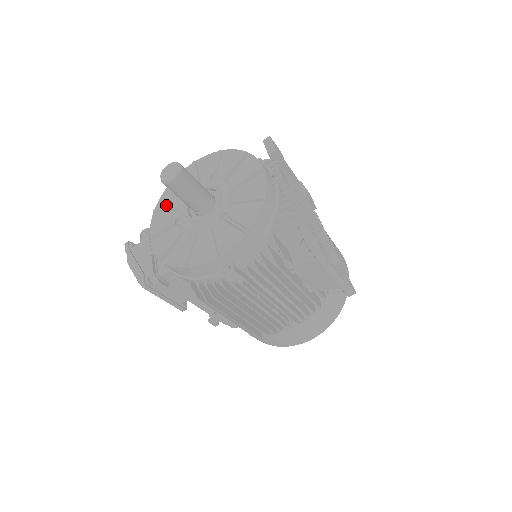
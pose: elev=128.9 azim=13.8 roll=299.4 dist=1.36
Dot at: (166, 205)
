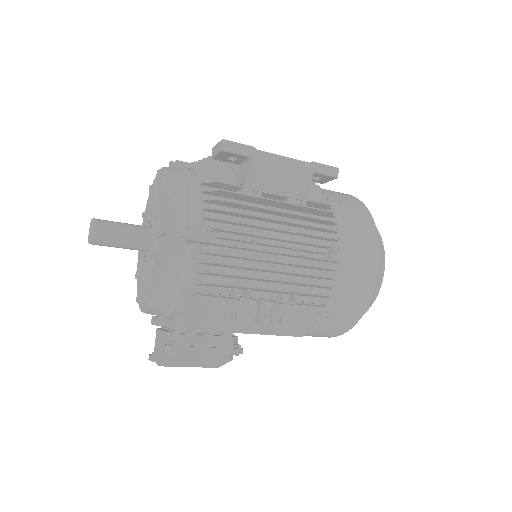
Dot at: occluded
